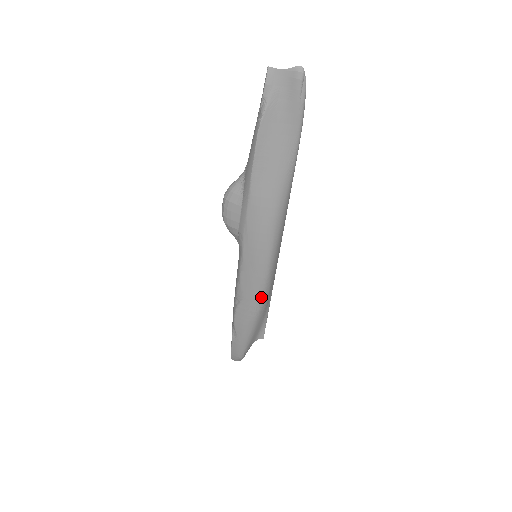
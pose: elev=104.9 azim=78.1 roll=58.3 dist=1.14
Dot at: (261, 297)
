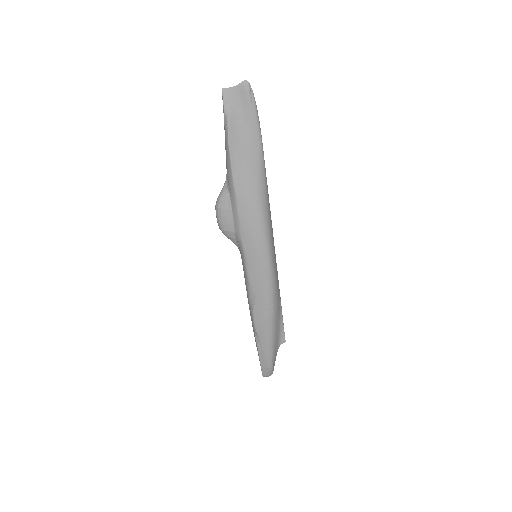
Dot at: (271, 290)
